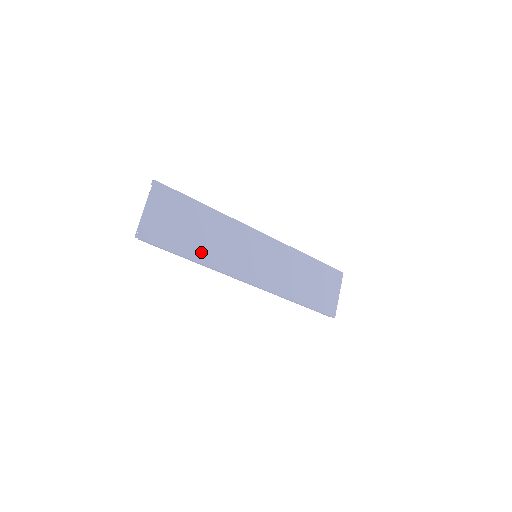
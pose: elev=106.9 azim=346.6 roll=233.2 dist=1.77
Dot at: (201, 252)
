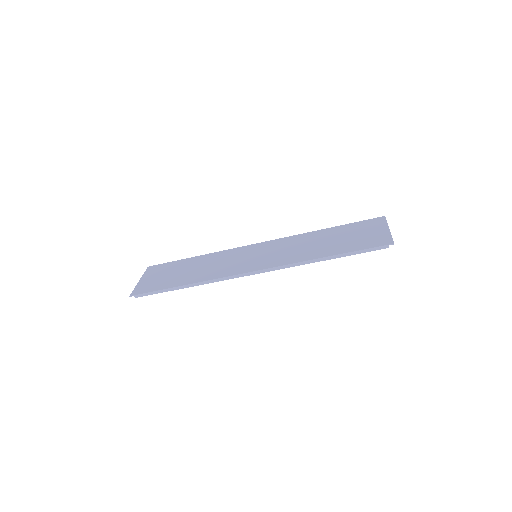
Dot at: (193, 278)
